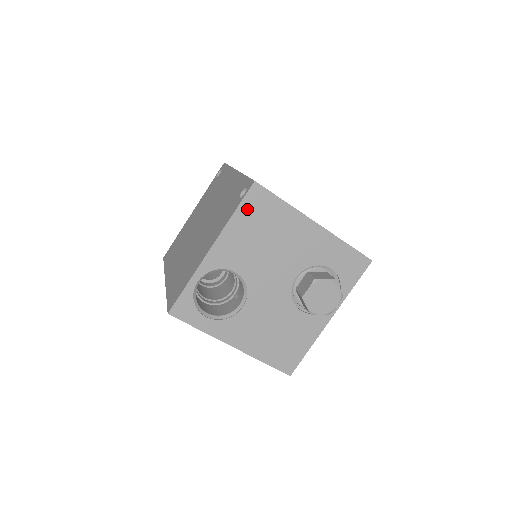
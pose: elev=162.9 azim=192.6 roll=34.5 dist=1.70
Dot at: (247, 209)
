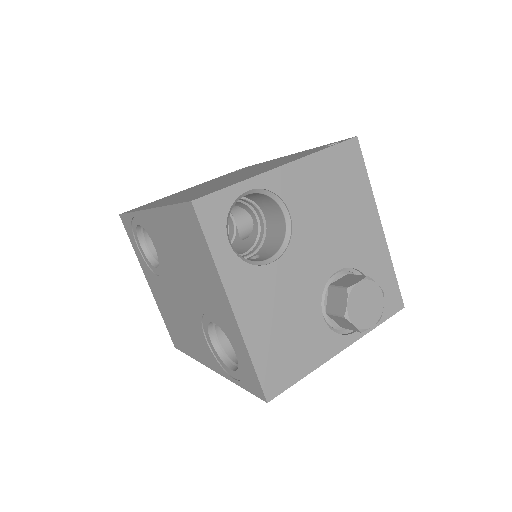
Dot at: (337, 156)
